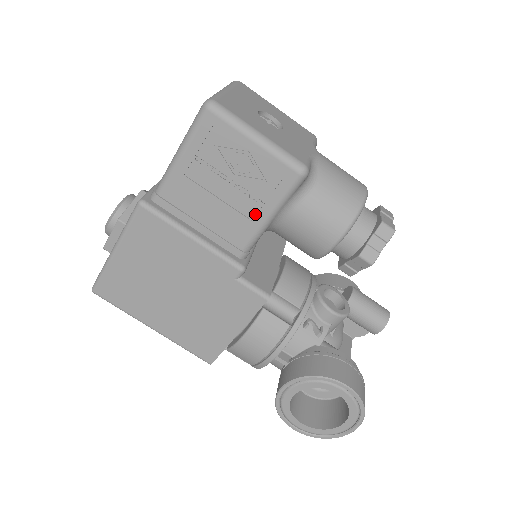
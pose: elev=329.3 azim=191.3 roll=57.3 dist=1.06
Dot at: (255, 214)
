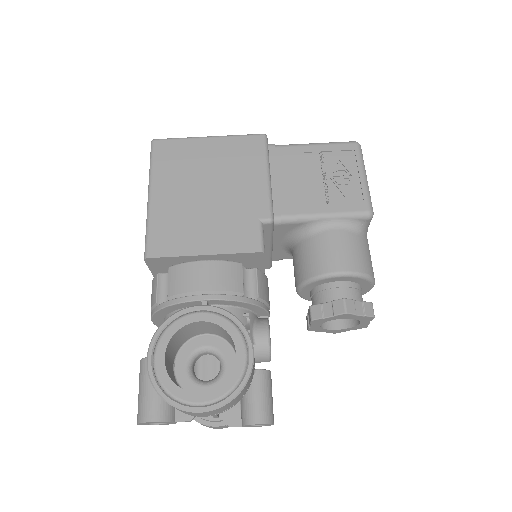
Dot at: (317, 205)
